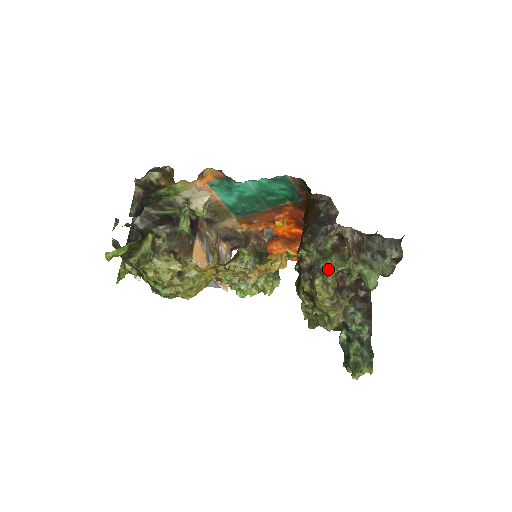
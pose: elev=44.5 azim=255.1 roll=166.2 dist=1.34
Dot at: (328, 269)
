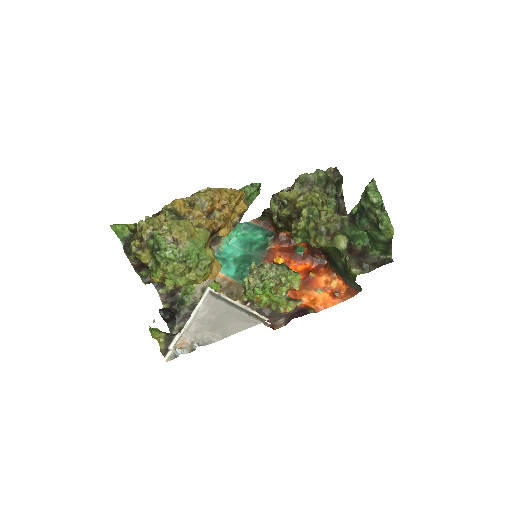
Dot at: occluded
